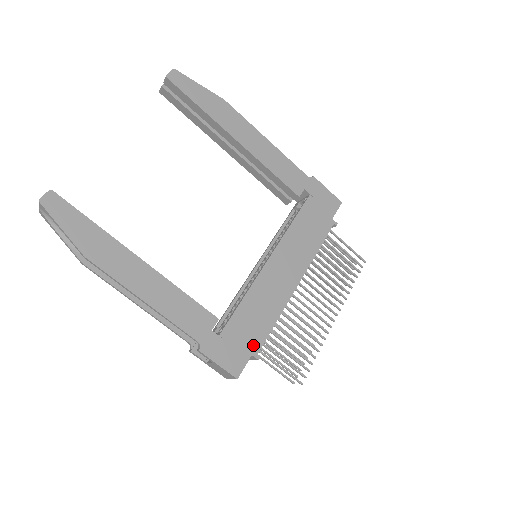
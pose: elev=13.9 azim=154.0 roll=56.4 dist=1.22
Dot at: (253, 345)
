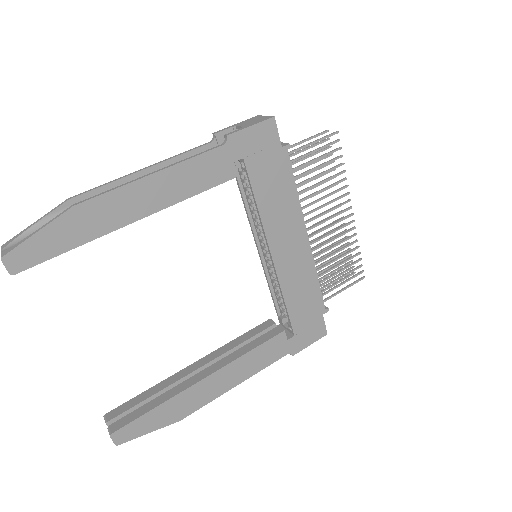
Dot at: (318, 310)
